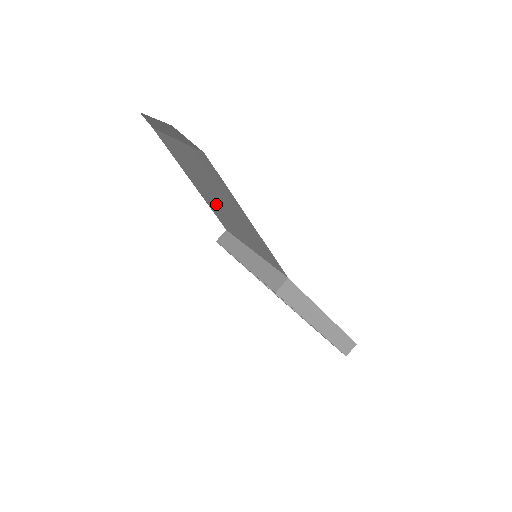
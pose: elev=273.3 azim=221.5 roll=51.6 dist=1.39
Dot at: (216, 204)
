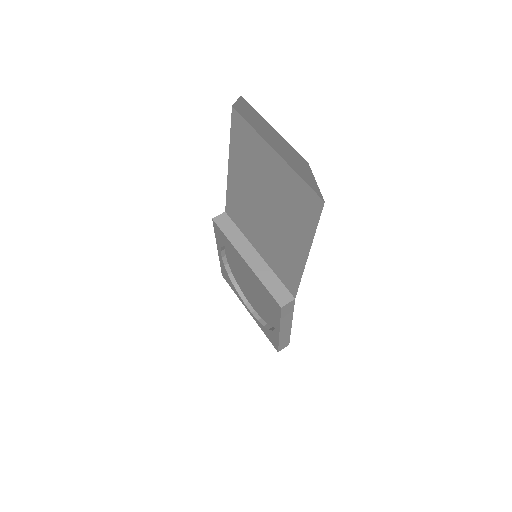
Dot at: (252, 203)
